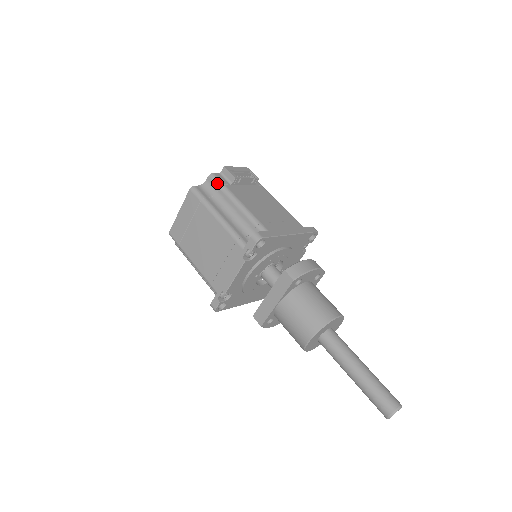
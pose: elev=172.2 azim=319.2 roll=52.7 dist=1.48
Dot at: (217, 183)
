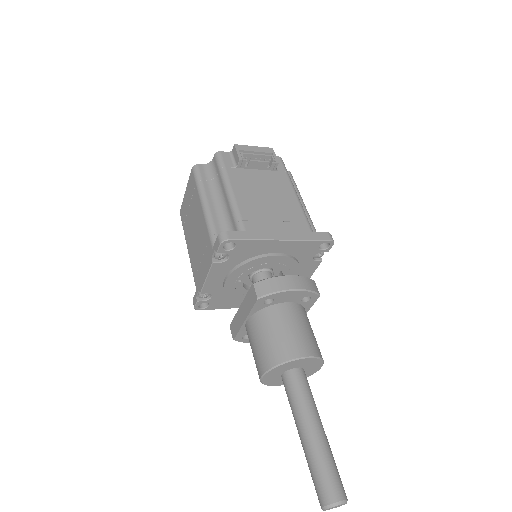
Dot at: (218, 164)
